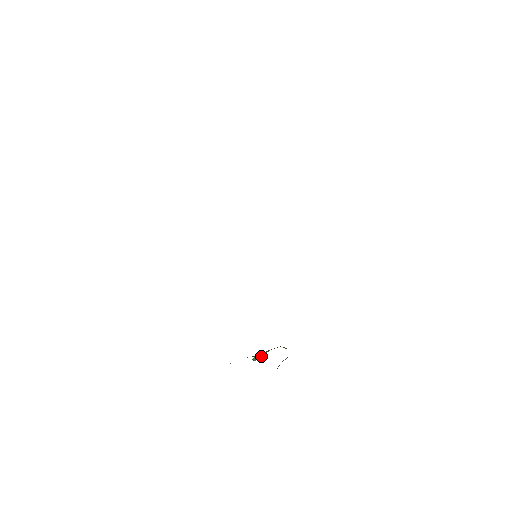
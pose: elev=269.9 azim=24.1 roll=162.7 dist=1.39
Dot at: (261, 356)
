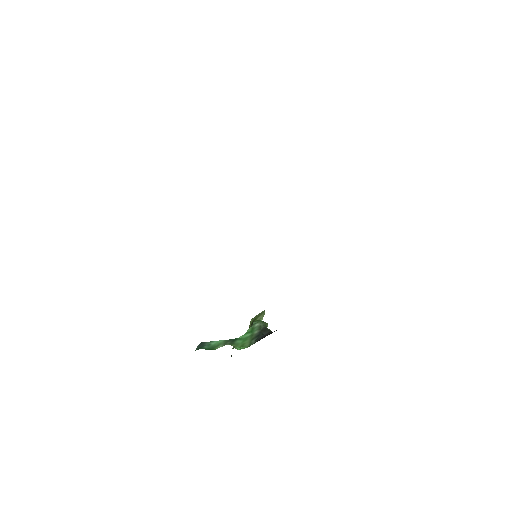
Dot at: (245, 345)
